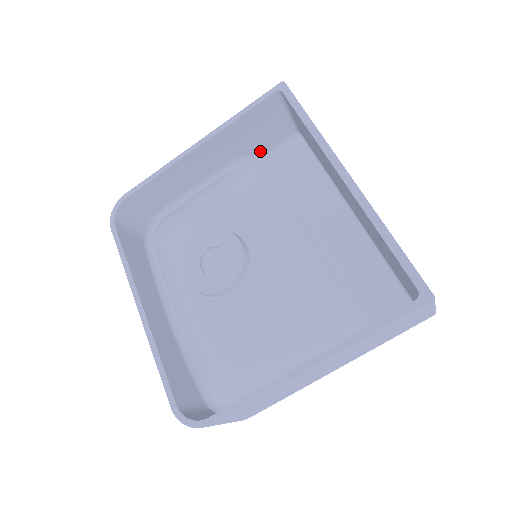
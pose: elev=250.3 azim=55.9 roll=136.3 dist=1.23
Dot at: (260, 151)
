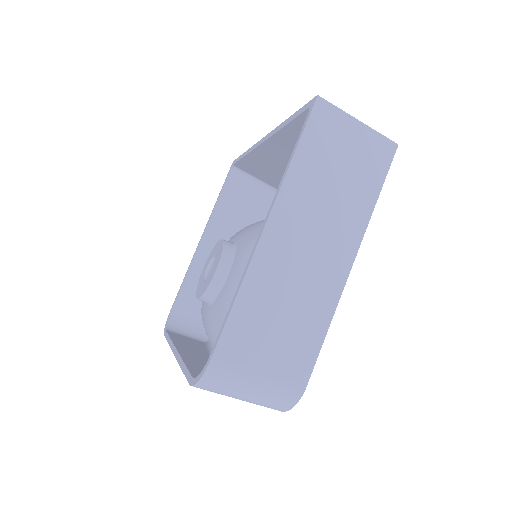
Dot at: occluded
